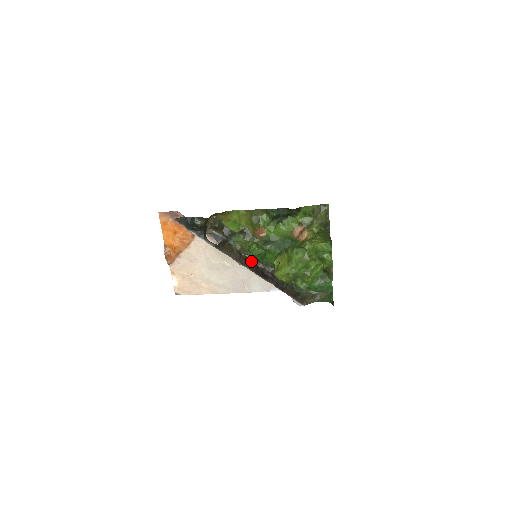
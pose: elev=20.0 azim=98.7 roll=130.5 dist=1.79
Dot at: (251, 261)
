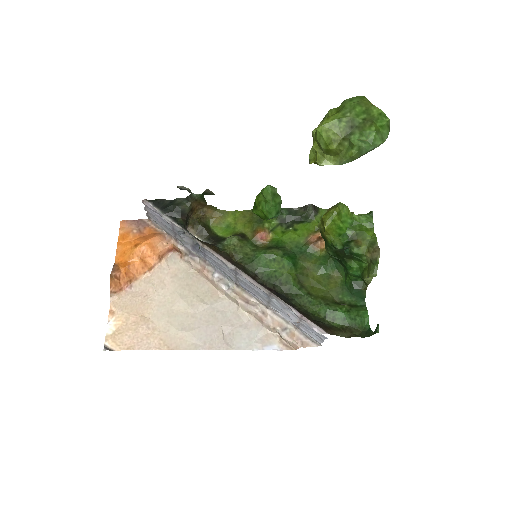
Dot at: (246, 270)
